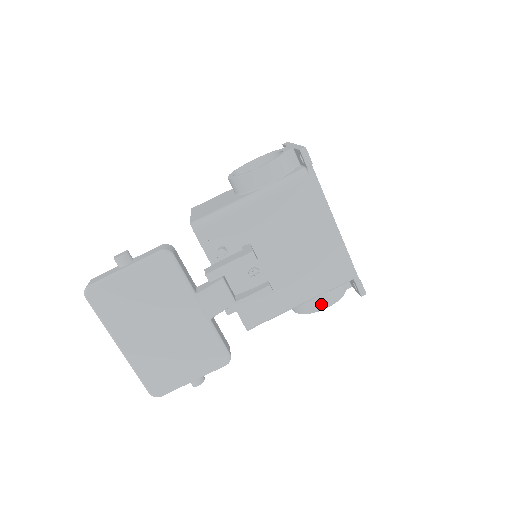
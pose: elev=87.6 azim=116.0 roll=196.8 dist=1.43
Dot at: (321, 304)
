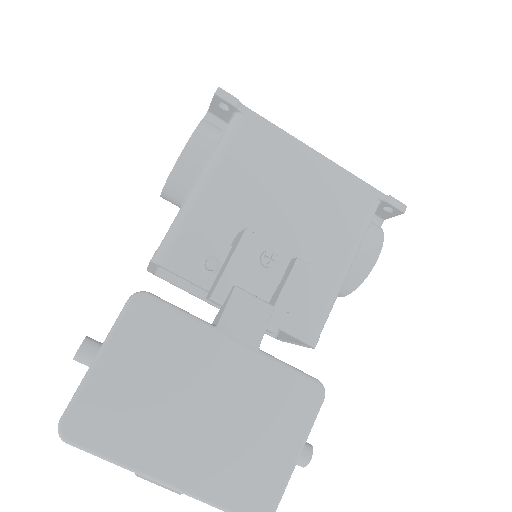
Dot at: (369, 256)
